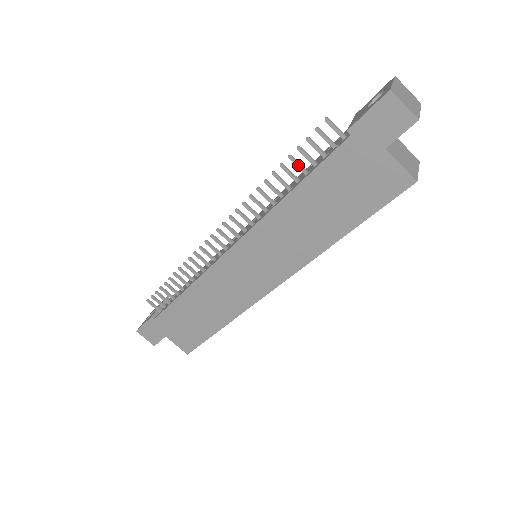
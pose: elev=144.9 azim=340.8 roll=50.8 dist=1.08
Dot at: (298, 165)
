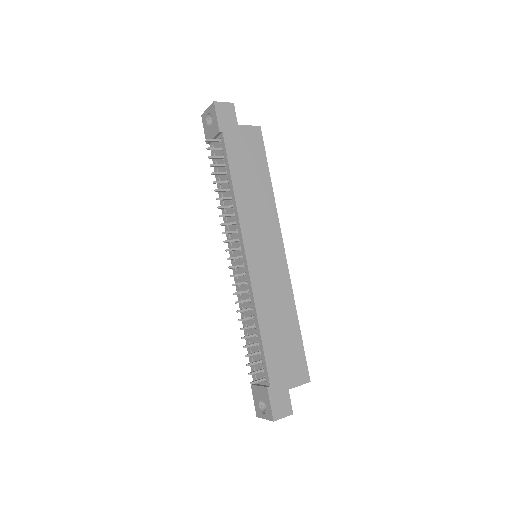
Dot at: (220, 173)
